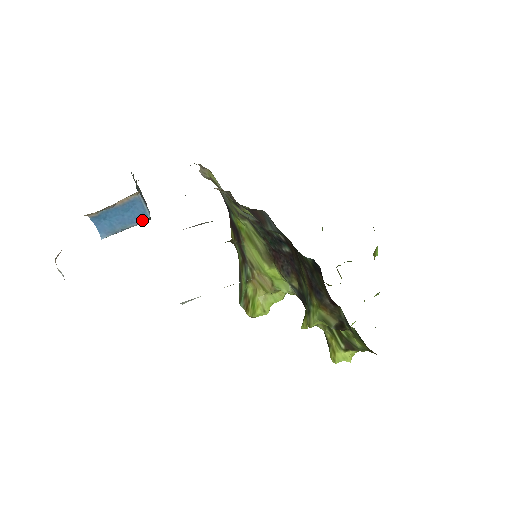
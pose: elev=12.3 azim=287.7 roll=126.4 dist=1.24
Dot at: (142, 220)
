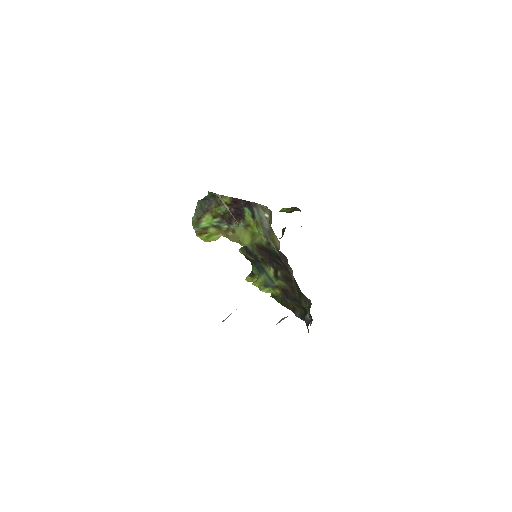
Dot at: occluded
